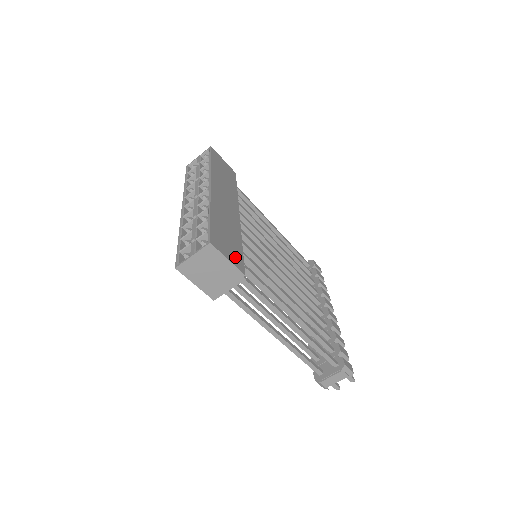
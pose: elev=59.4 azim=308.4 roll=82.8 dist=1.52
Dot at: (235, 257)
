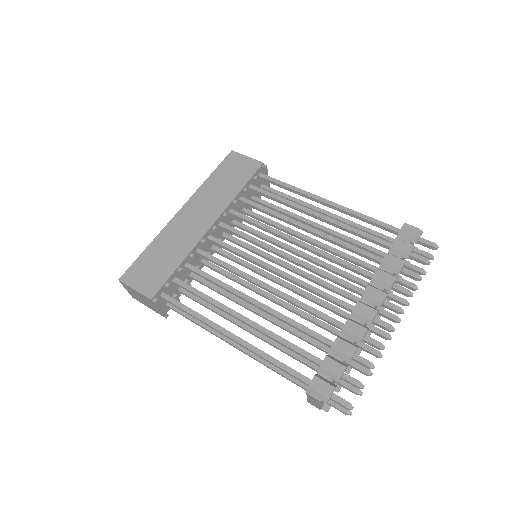
Dot at: (150, 283)
